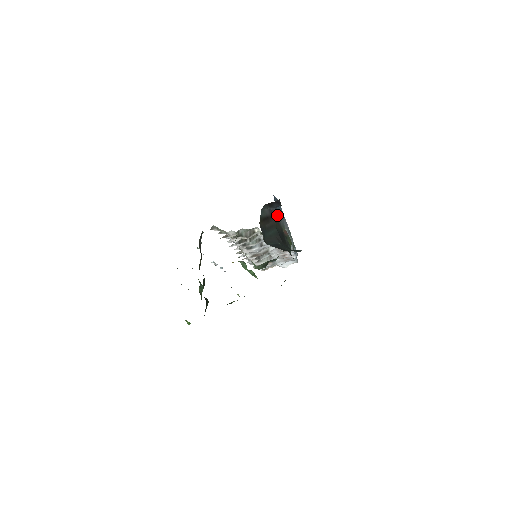
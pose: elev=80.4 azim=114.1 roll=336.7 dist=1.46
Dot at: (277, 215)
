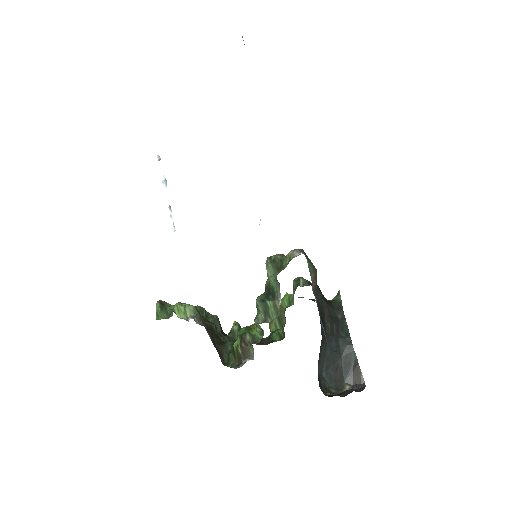
Dot at: occluded
